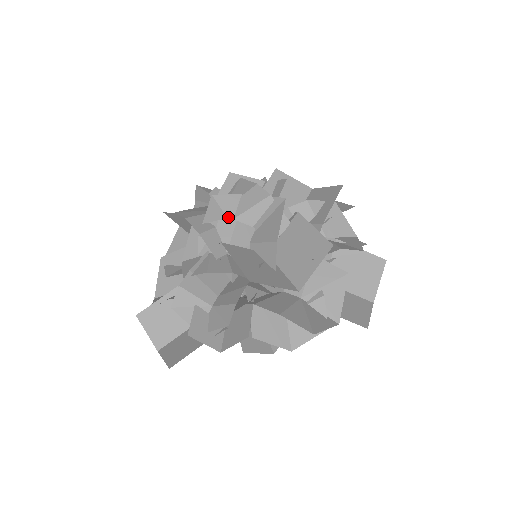
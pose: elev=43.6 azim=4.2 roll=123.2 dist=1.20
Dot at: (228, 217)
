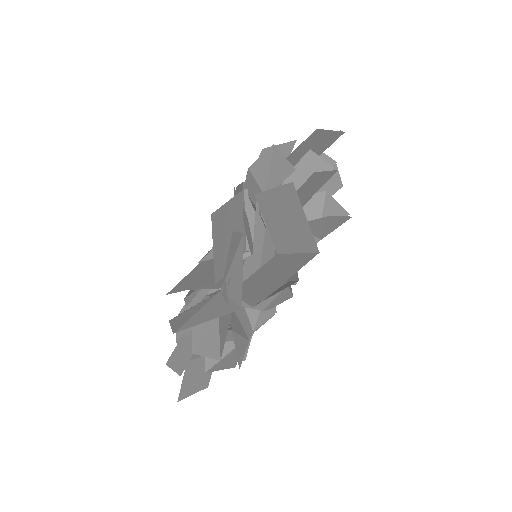
Dot at: occluded
